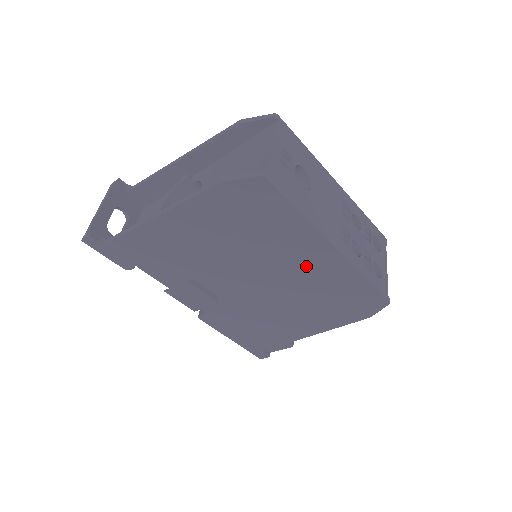
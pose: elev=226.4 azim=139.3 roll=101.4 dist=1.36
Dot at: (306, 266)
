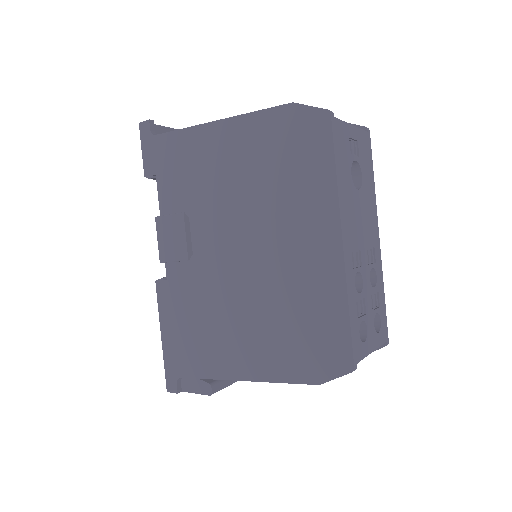
Dot at: (300, 255)
